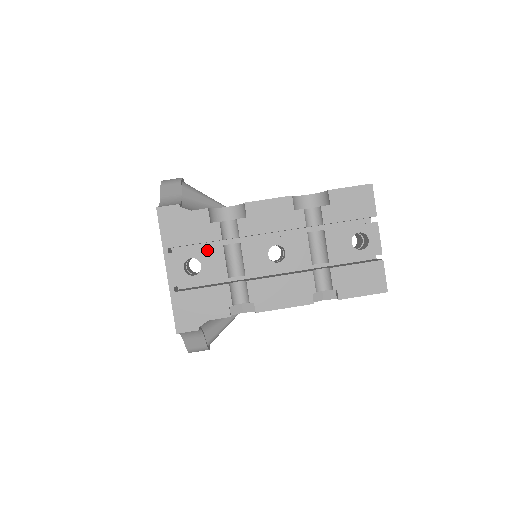
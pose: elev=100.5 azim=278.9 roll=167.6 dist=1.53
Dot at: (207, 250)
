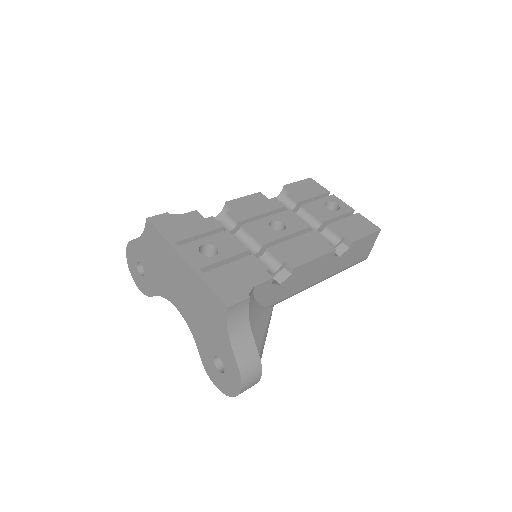
Dot at: (214, 236)
